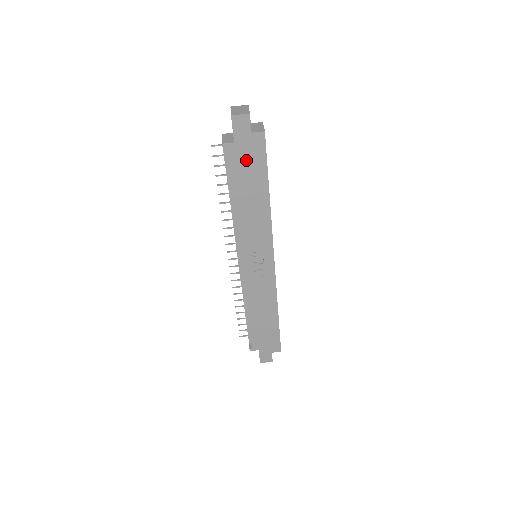
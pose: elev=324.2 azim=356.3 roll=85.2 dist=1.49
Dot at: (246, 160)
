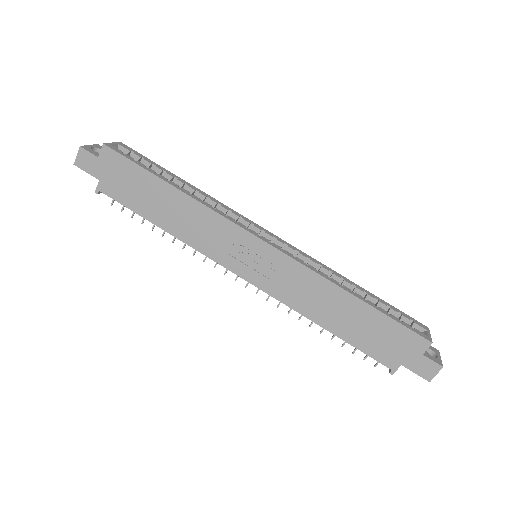
Dot at: (122, 182)
